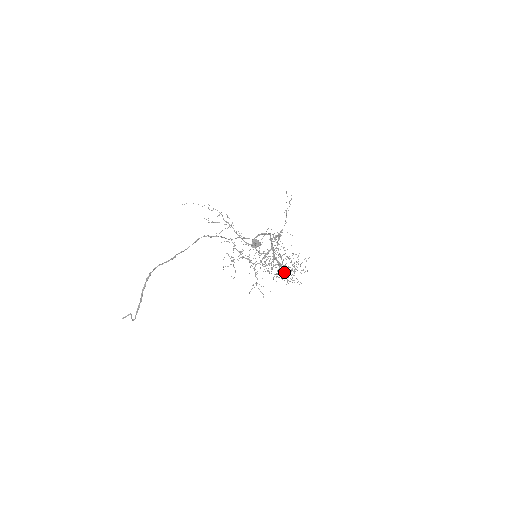
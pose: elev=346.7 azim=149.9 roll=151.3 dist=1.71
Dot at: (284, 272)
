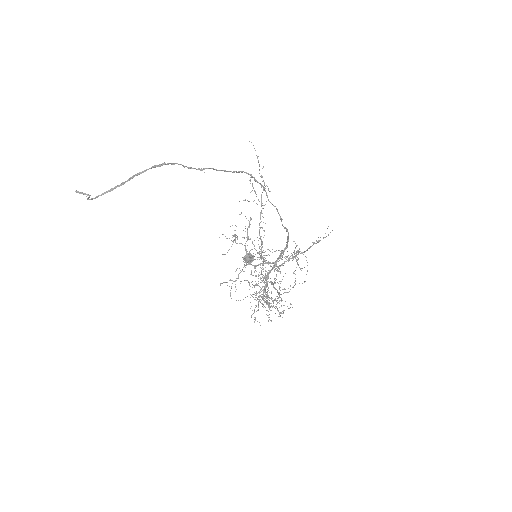
Dot at: (259, 301)
